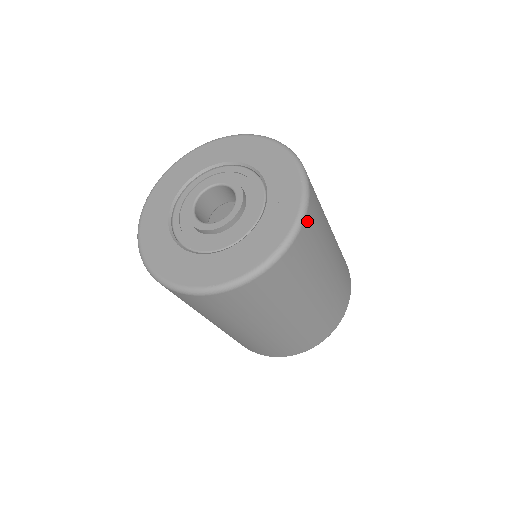
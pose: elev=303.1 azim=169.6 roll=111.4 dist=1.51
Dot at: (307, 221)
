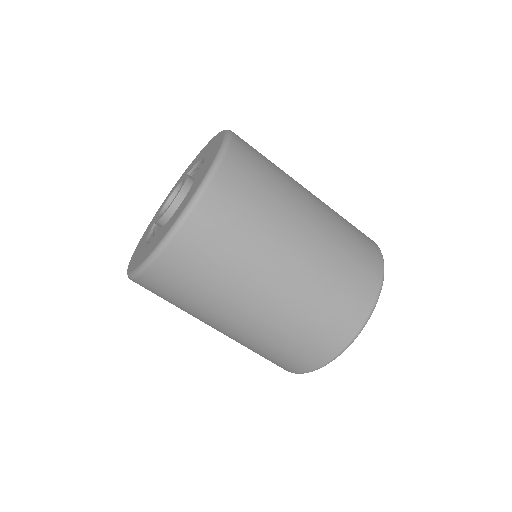
Dot at: (215, 188)
